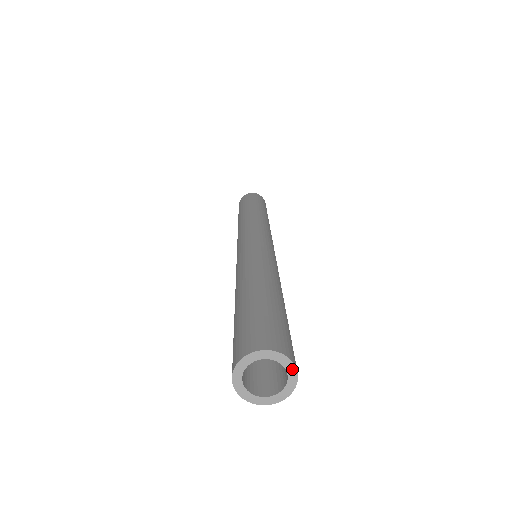
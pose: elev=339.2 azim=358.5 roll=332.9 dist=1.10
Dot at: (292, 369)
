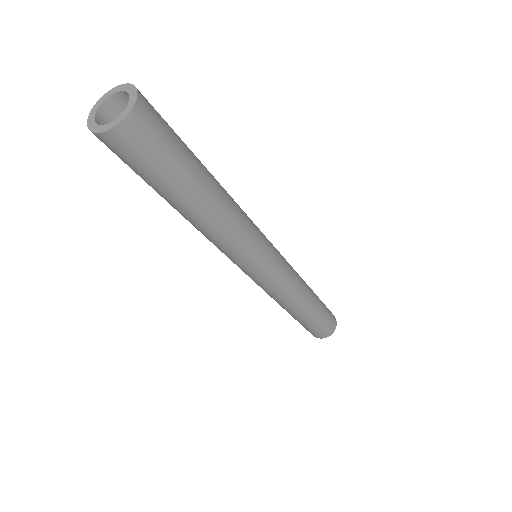
Dot at: (134, 98)
